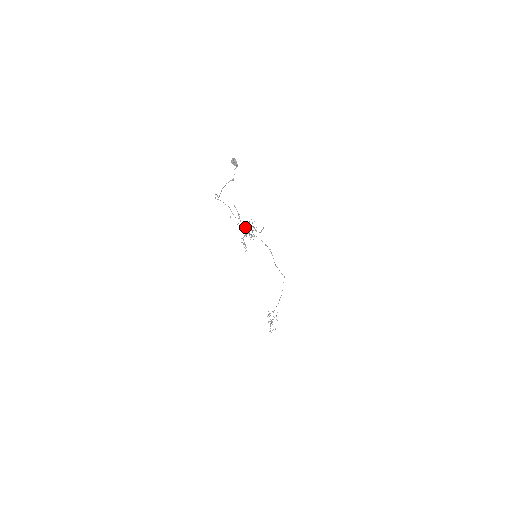
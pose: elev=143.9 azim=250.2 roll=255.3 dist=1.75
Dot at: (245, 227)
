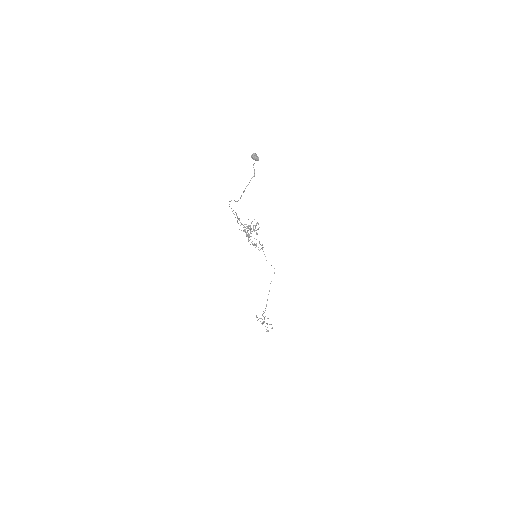
Dot at: (244, 230)
